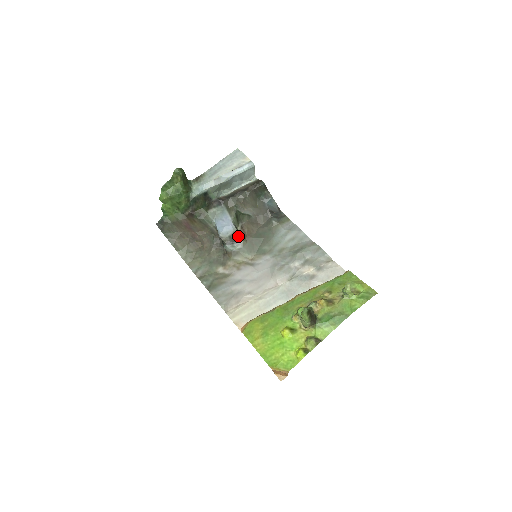
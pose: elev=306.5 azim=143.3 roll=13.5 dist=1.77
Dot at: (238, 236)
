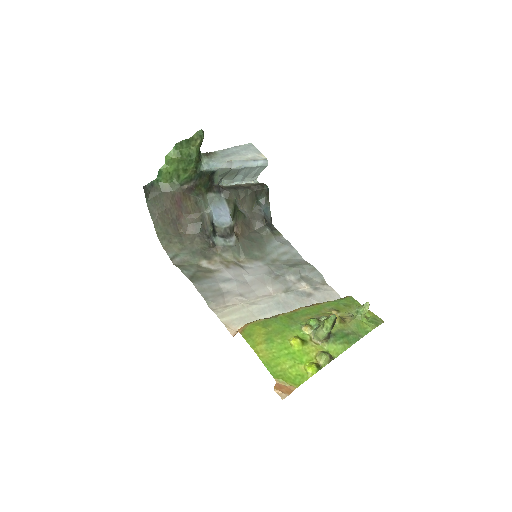
Dot at: (232, 232)
